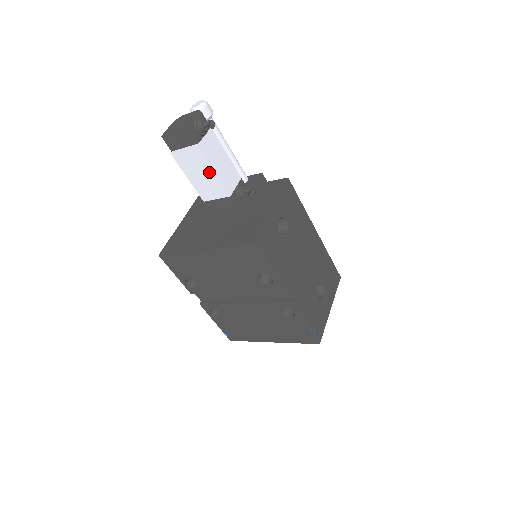
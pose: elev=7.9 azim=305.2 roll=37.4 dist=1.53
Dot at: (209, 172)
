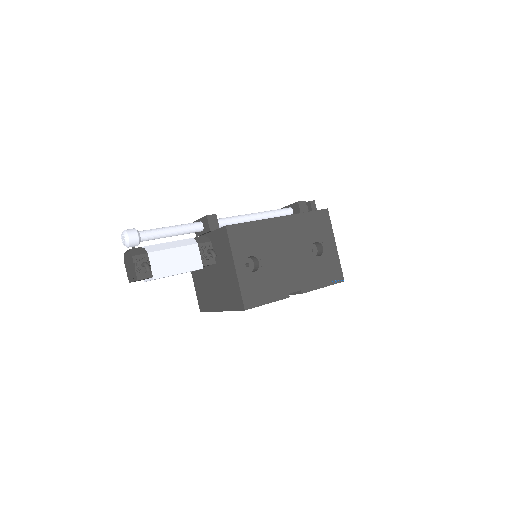
Dot at: occluded
